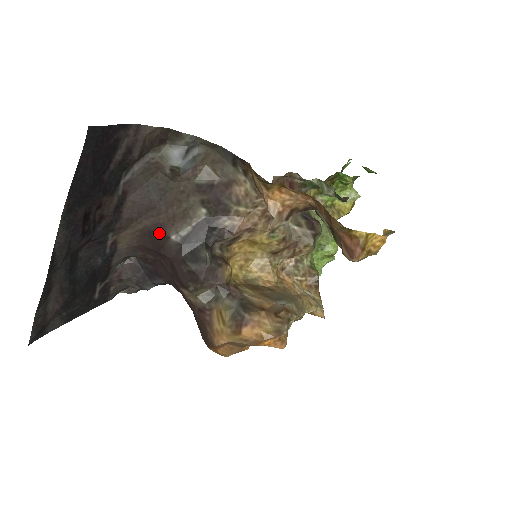
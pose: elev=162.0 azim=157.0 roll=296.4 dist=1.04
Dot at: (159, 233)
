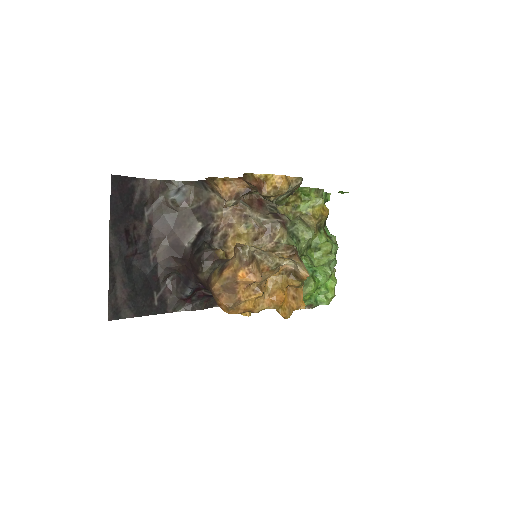
Dot at: (178, 245)
